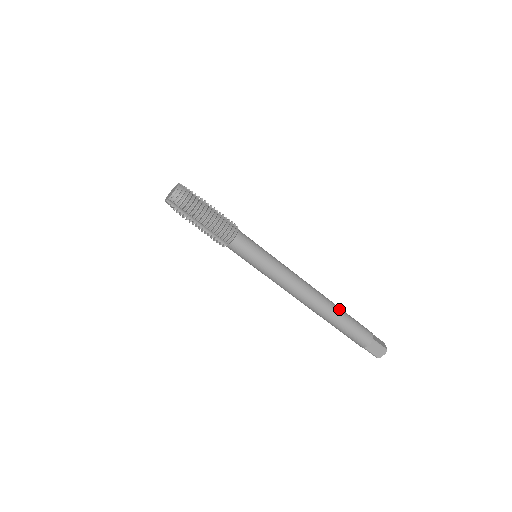
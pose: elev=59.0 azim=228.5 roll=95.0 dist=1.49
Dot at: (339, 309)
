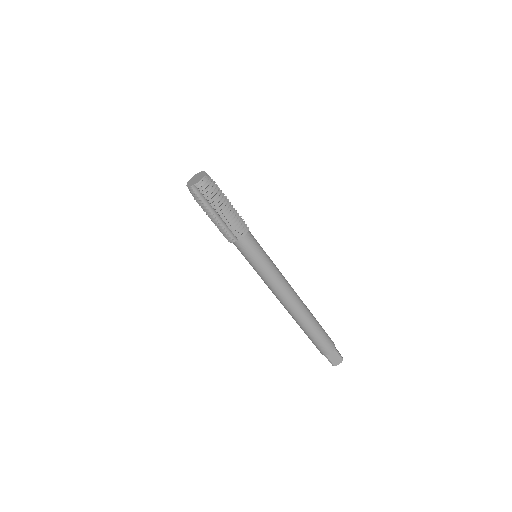
Dot at: (314, 317)
